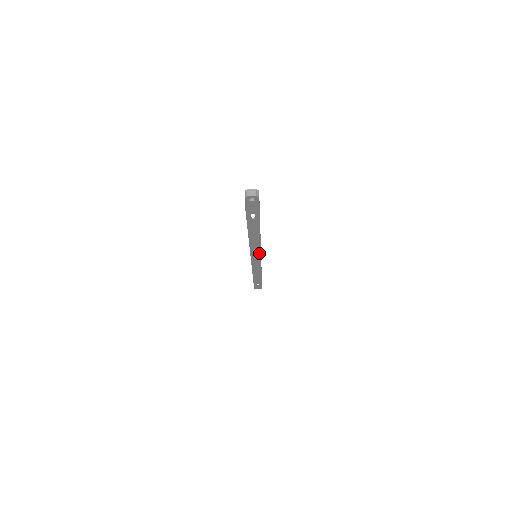
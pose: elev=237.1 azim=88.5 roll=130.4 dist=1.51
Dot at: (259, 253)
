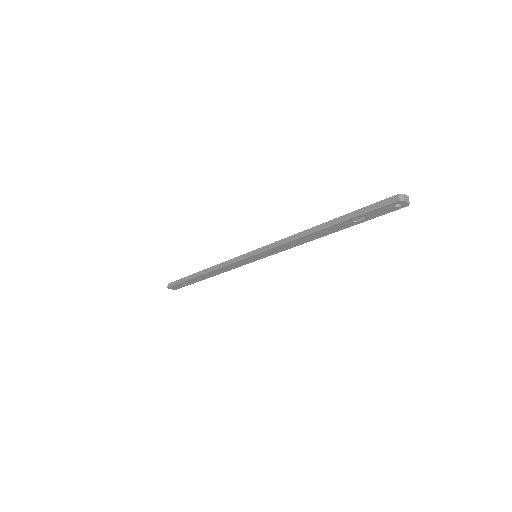
Dot at: (269, 254)
